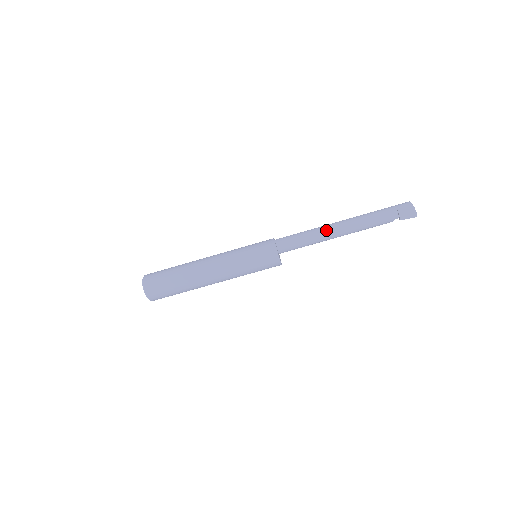
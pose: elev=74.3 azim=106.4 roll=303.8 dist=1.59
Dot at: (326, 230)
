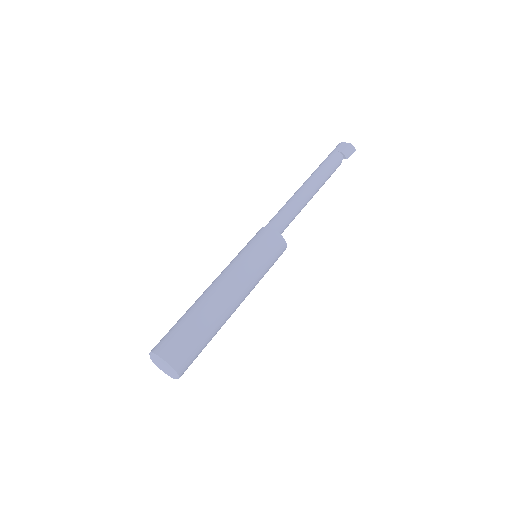
Dot at: (300, 195)
